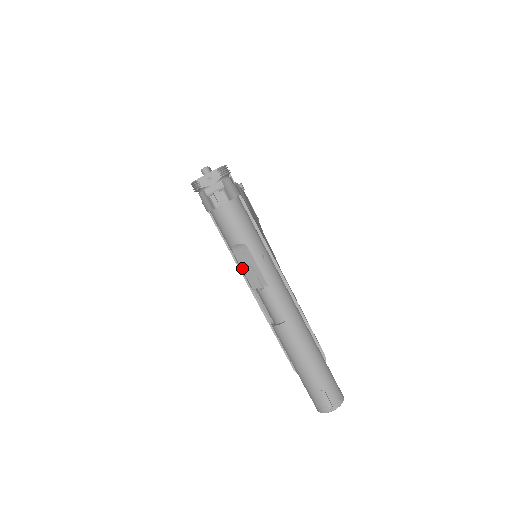
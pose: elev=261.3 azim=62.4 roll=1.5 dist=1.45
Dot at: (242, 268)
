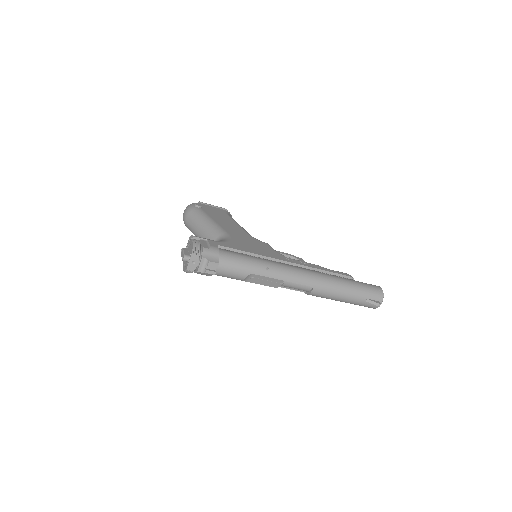
Dot at: (260, 284)
